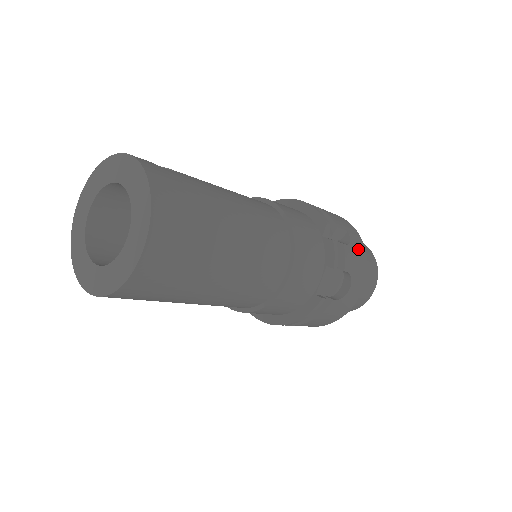
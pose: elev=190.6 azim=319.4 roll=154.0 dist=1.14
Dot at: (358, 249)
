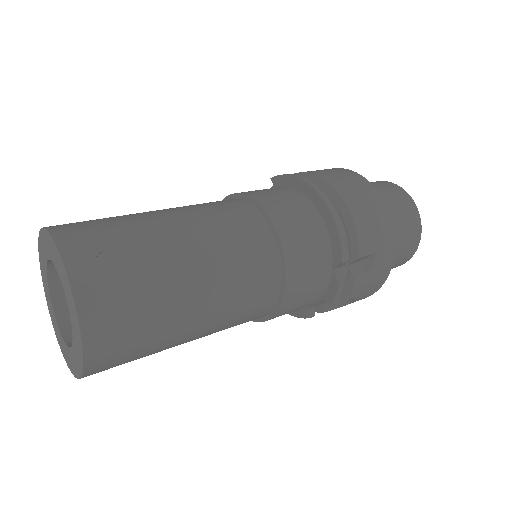
Dot at: (379, 271)
